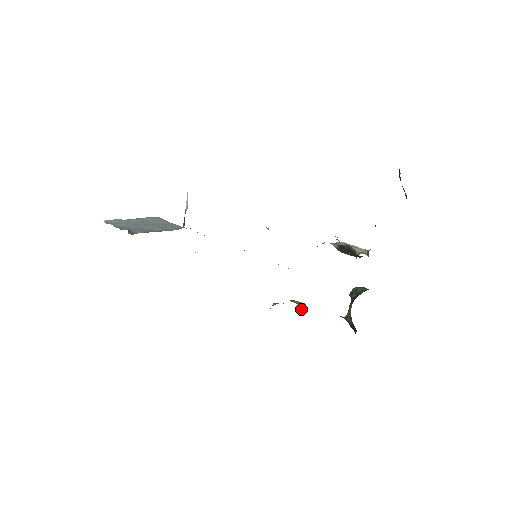
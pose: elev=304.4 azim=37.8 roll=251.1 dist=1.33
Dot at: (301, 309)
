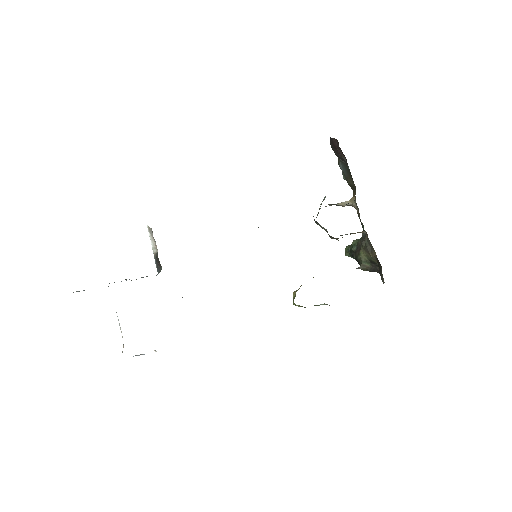
Dot at: occluded
